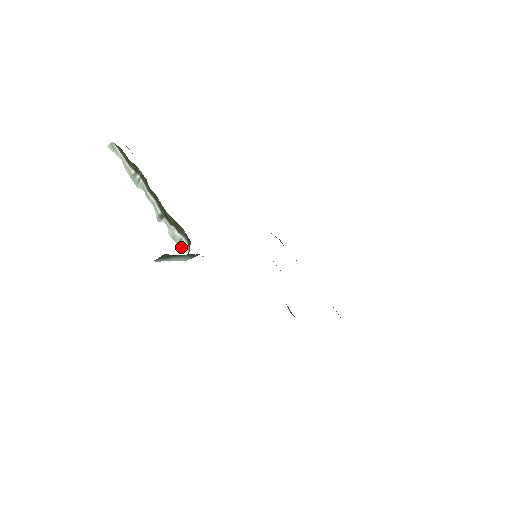
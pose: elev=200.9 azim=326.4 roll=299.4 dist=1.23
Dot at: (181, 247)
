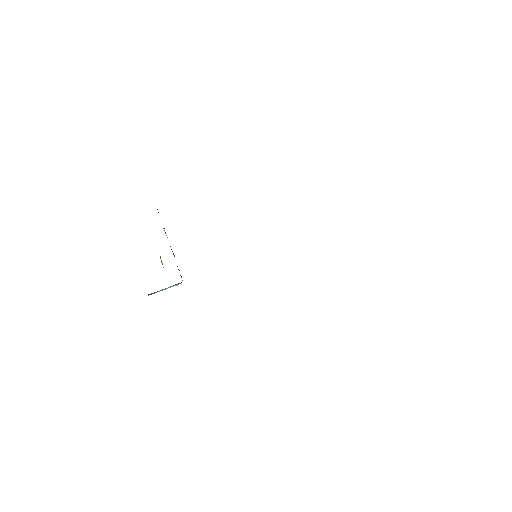
Dot at: (180, 275)
